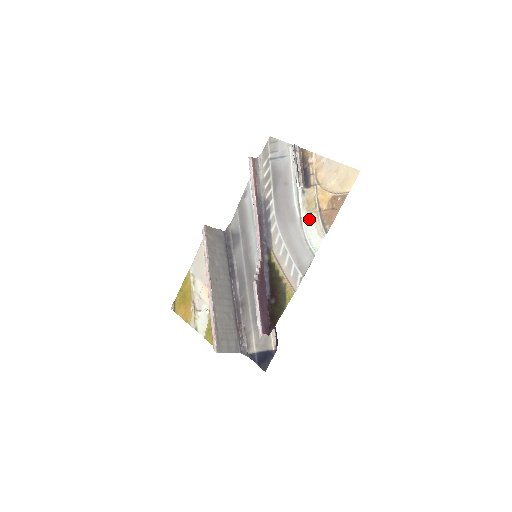
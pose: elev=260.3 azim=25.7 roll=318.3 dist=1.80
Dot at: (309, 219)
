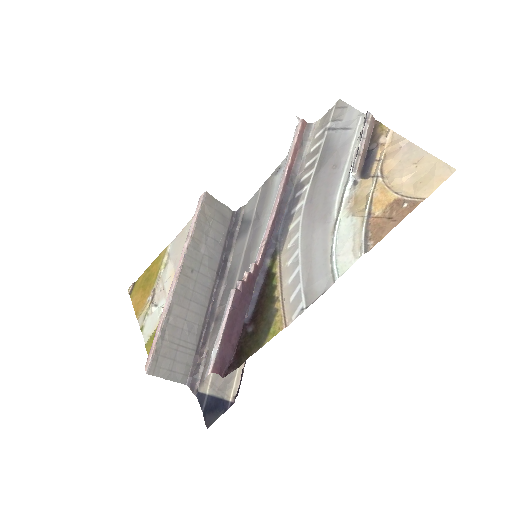
Dot at: (348, 224)
